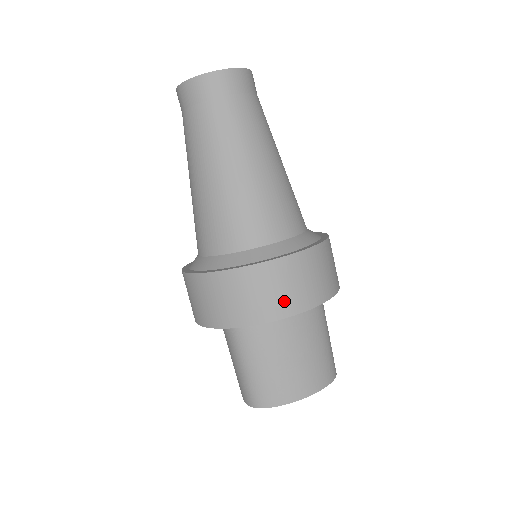
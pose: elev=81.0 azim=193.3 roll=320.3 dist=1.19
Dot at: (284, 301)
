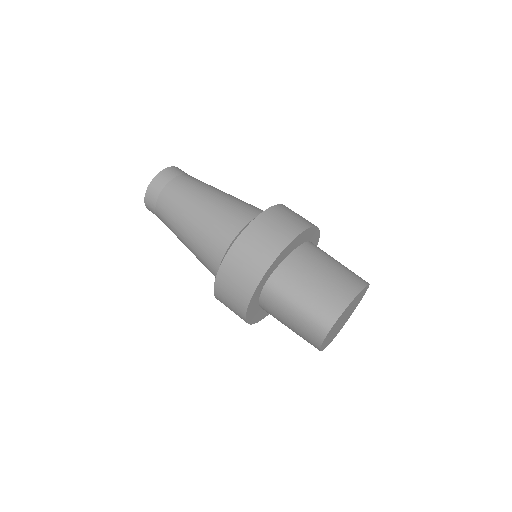
Dot at: (283, 233)
